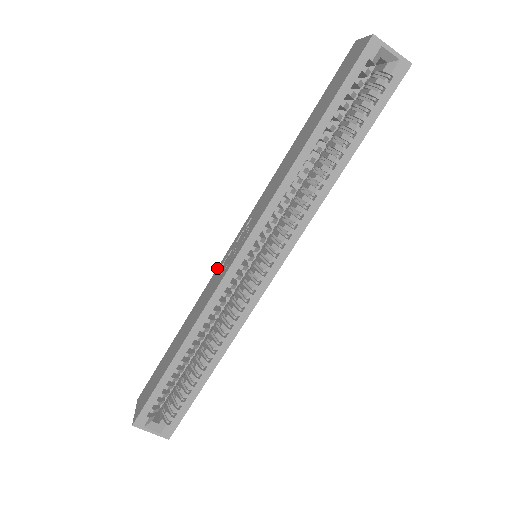
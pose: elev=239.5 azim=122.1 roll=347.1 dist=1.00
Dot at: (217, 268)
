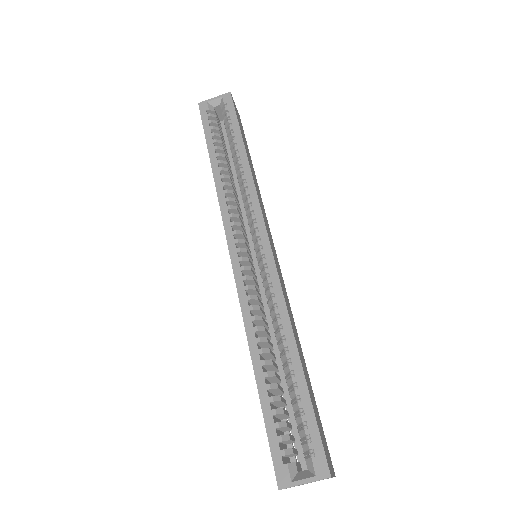
Dot at: occluded
